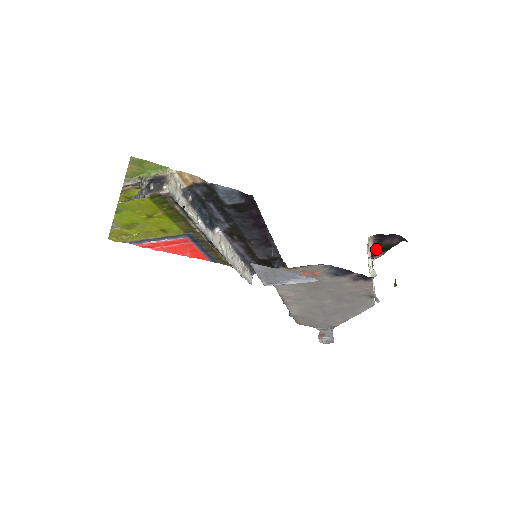
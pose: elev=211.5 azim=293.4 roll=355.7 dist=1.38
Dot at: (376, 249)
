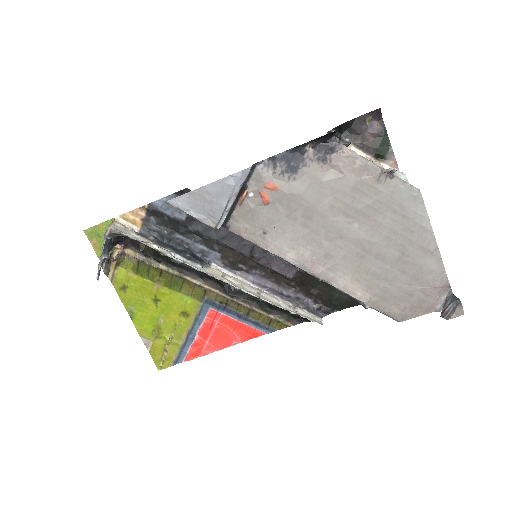
Dot at: (333, 130)
